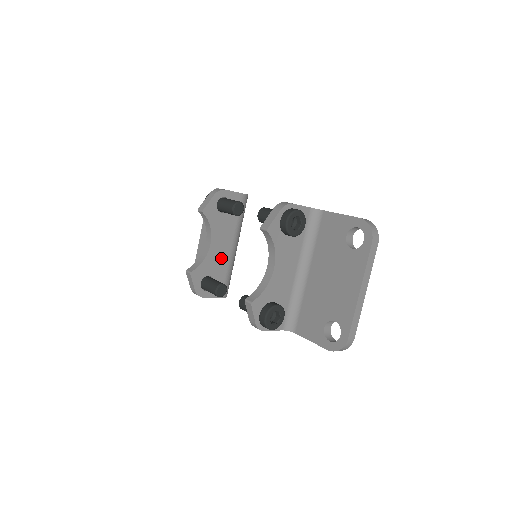
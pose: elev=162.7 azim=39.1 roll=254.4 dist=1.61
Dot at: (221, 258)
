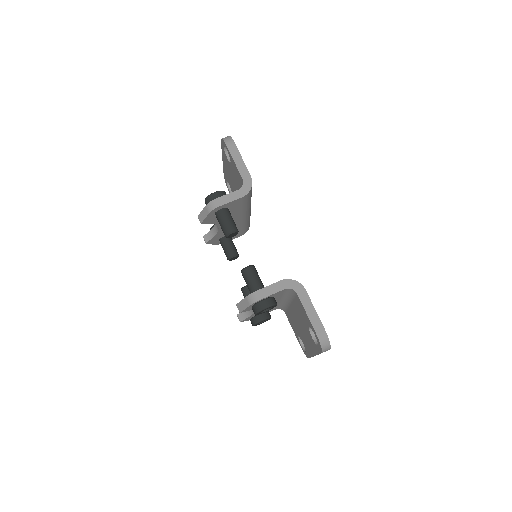
Dot at: occluded
